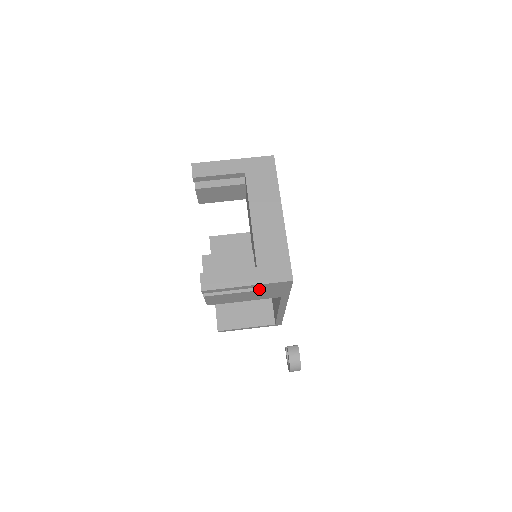
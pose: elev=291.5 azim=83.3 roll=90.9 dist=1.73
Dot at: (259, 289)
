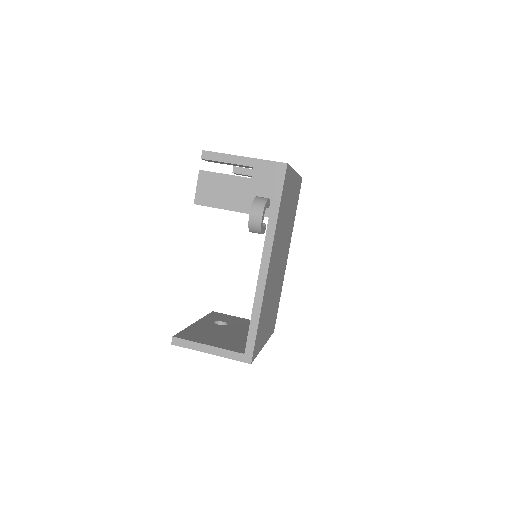
Dot at: (252, 175)
